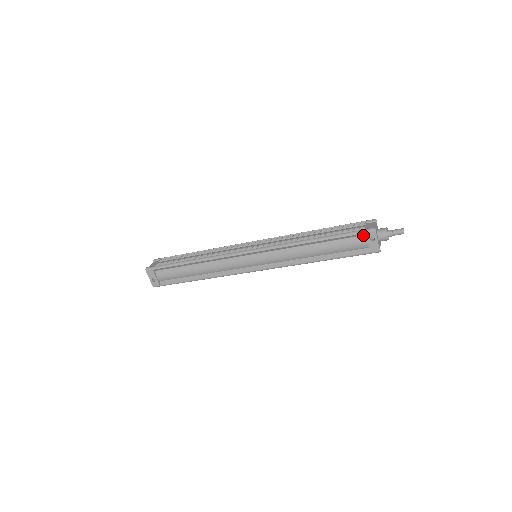
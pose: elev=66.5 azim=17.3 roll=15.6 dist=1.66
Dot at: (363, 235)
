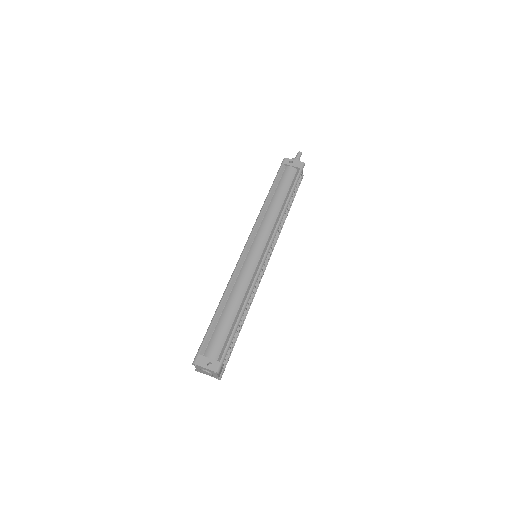
Dot at: (285, 168)
